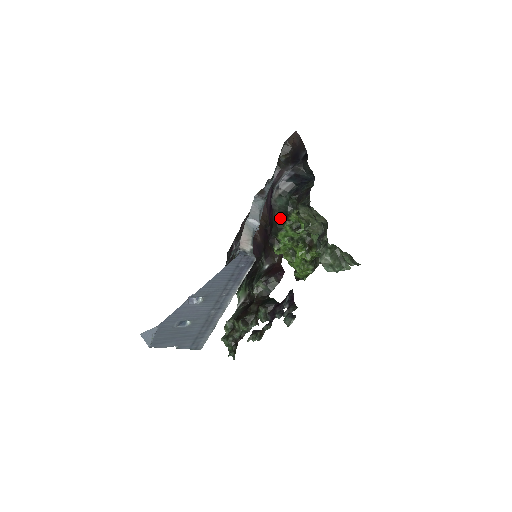
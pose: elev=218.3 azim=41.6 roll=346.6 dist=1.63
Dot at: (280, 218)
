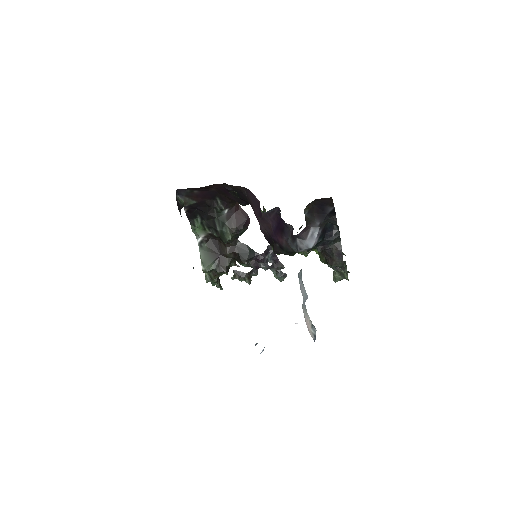
Dot at: occluded
